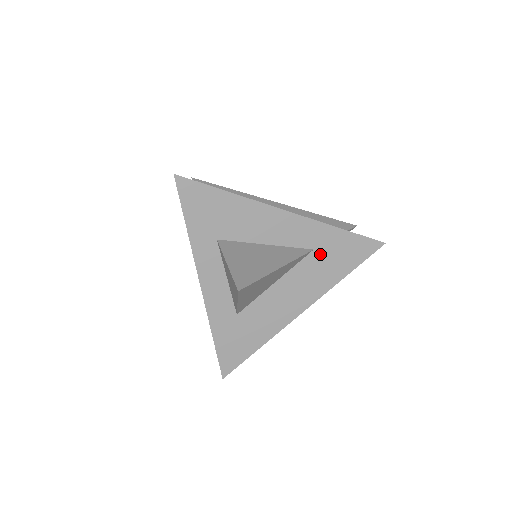
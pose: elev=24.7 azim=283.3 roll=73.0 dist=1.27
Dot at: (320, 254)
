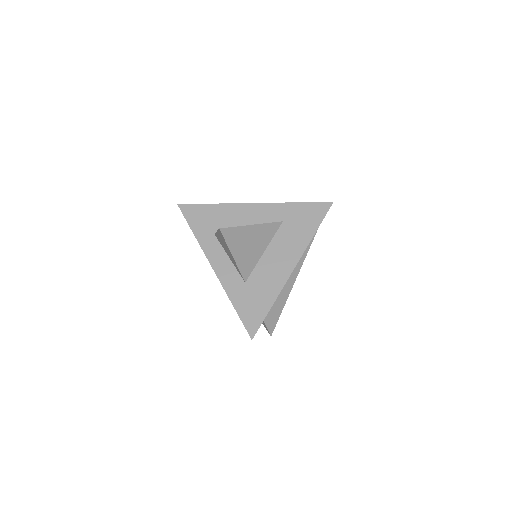
Dot at: (289, 223)
